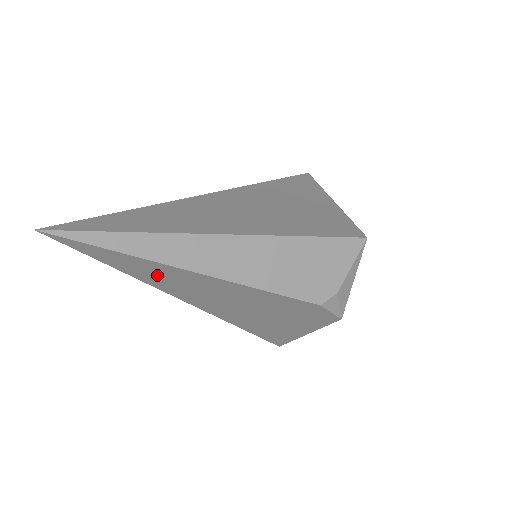
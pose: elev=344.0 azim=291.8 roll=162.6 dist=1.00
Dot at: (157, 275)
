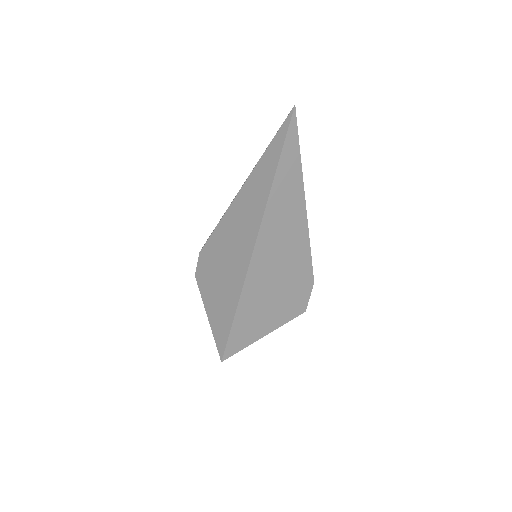
Dot at: (286, 189)
